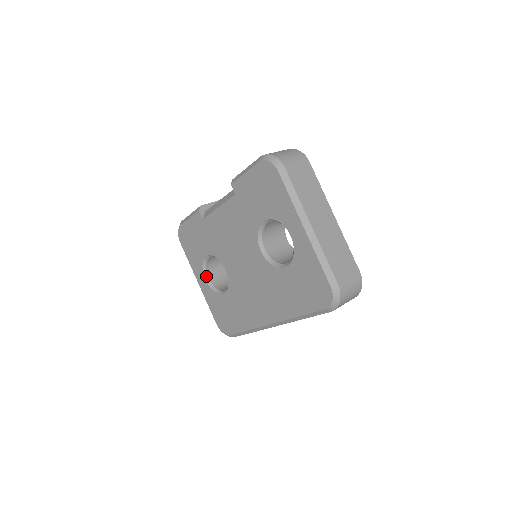
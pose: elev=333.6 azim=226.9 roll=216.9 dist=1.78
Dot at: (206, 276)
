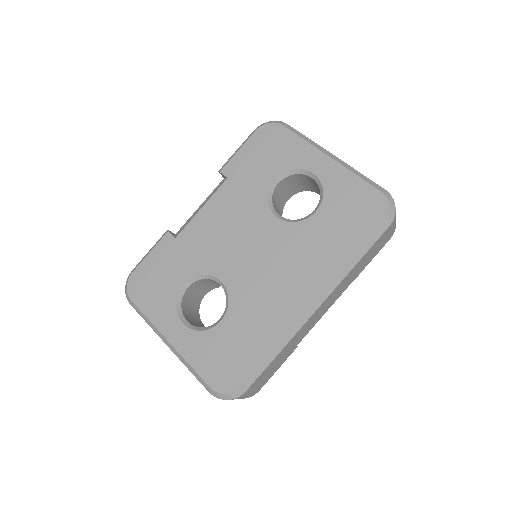
Dot at: (183, 319)
